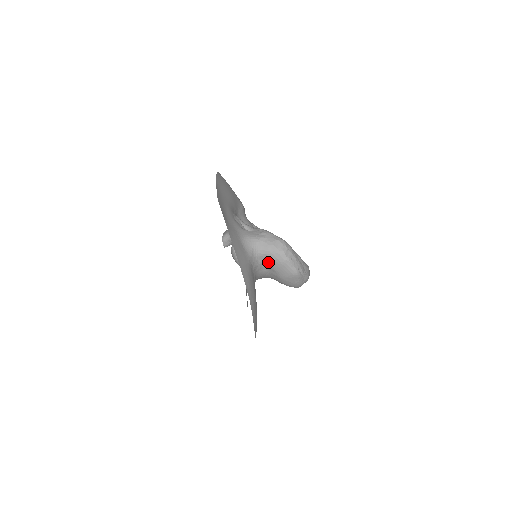
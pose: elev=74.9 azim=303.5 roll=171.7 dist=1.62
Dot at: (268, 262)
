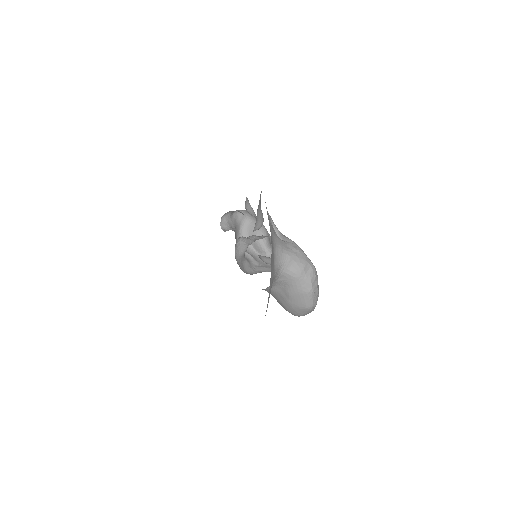
Dot at: (287, 284)
